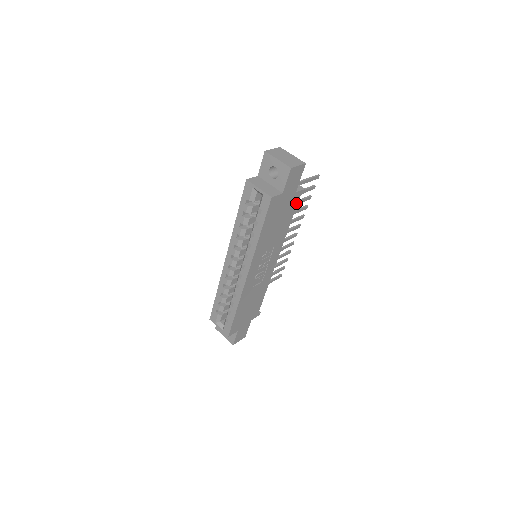
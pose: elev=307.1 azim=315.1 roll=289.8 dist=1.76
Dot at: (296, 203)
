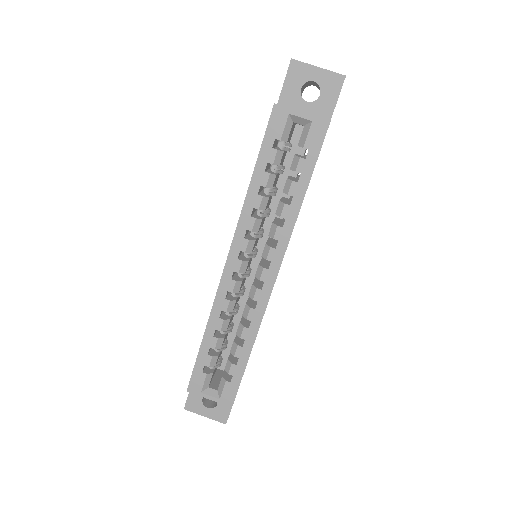
Dot at: occluded
